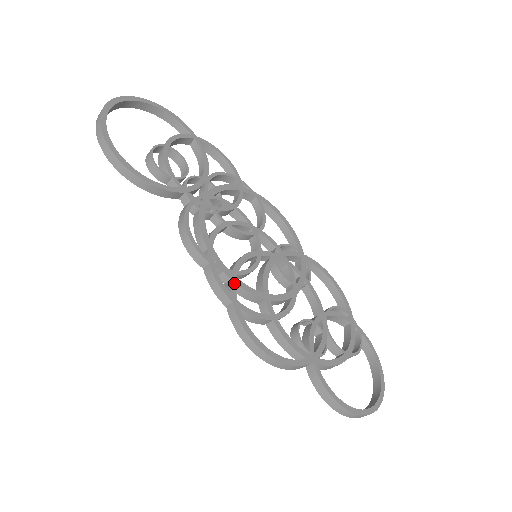
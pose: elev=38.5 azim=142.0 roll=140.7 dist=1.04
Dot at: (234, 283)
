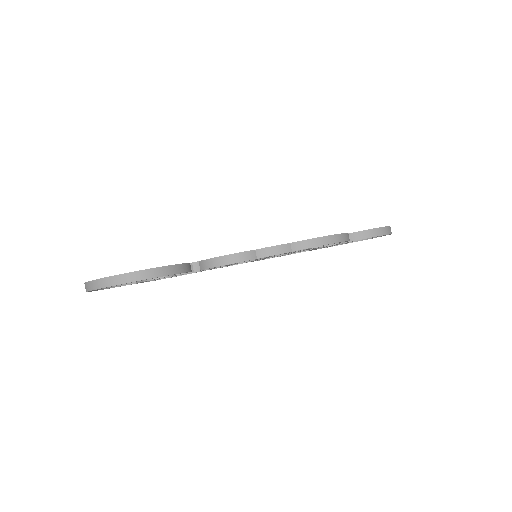
Dot at: occluded
